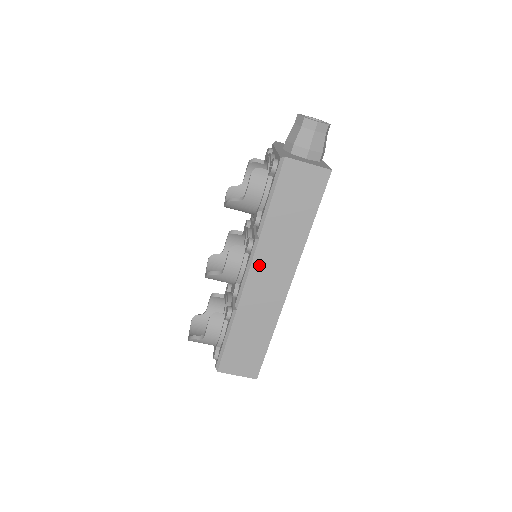
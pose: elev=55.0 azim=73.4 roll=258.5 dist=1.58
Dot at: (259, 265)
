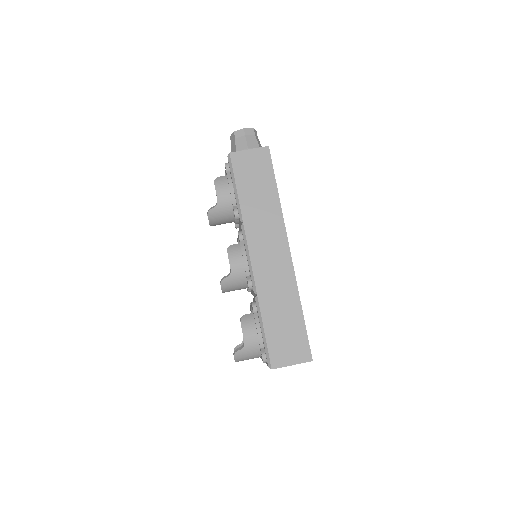
Dot at: (255, 245)
